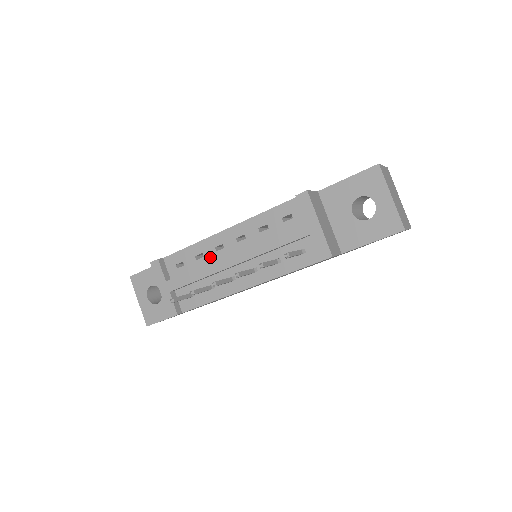
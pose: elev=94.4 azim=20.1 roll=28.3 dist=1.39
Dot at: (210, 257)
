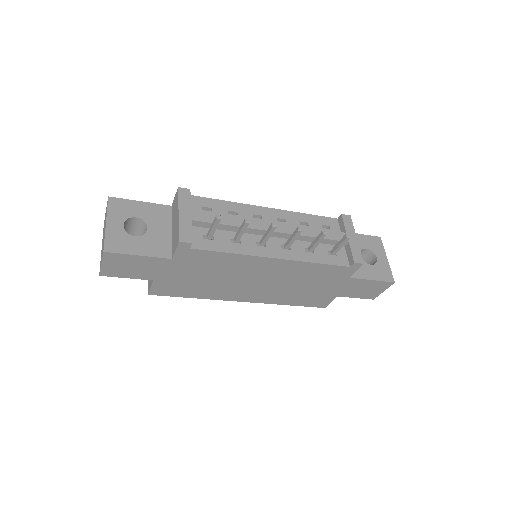
Dot at: occluded
